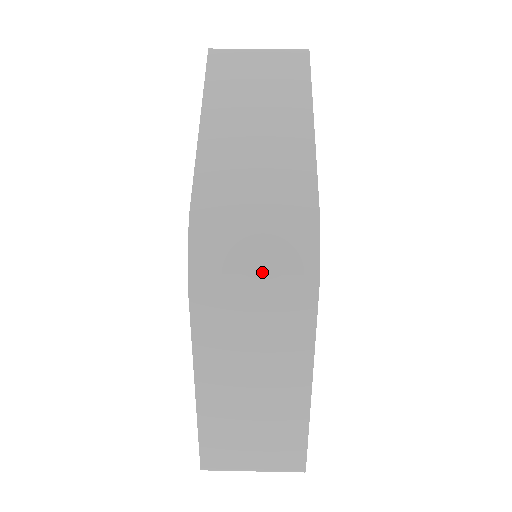
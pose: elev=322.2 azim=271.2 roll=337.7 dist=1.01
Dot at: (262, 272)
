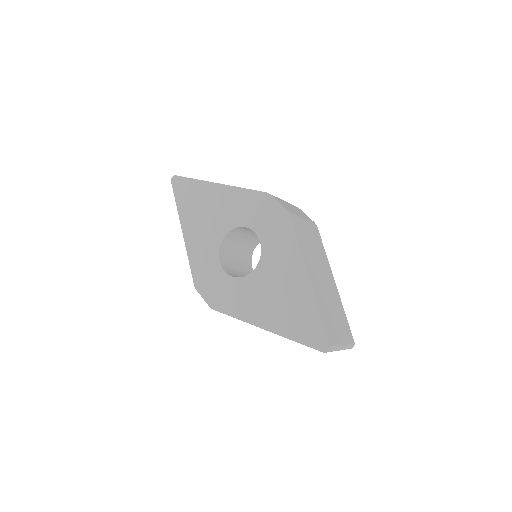
Dot at: (302, 216)
